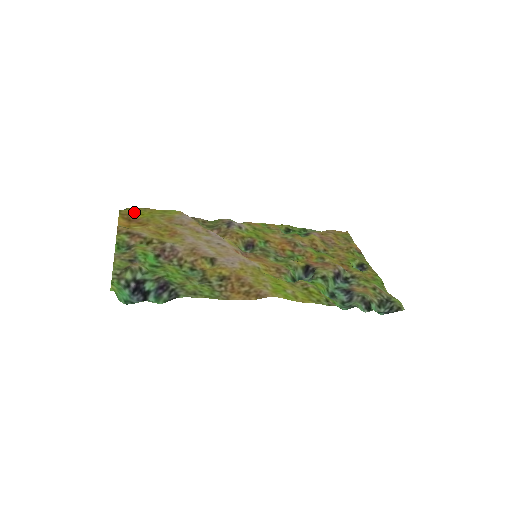
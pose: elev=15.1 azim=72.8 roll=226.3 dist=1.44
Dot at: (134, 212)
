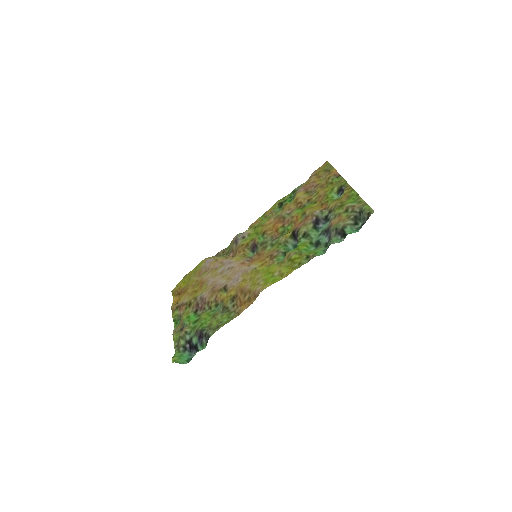
Dot at: (179, 285)
